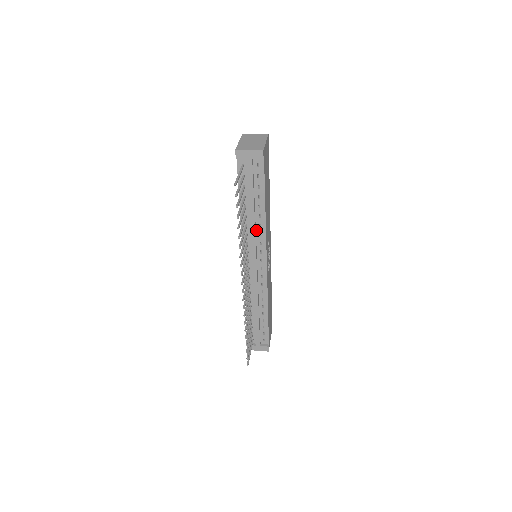
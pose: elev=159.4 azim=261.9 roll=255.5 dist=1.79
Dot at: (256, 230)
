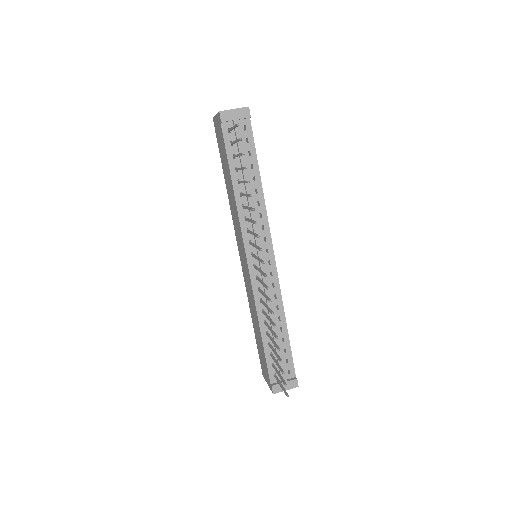
Dot at: (255, 211)
